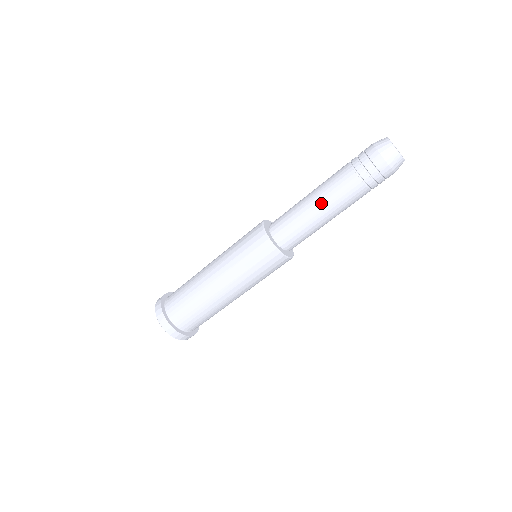
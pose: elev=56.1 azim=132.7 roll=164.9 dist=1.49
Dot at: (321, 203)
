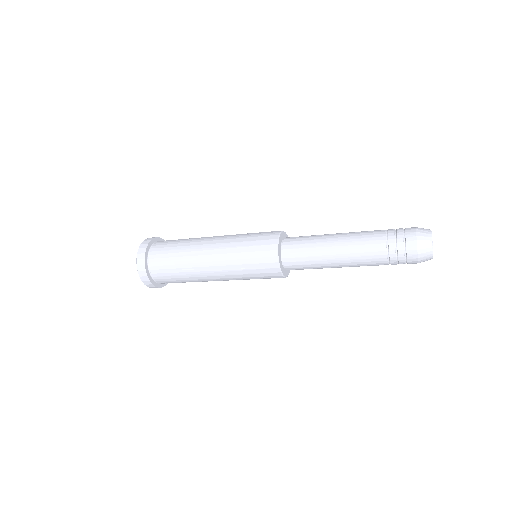
Dot at: (341, 253)
